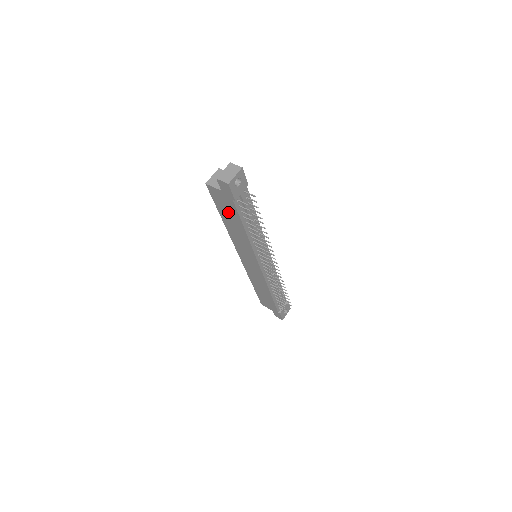
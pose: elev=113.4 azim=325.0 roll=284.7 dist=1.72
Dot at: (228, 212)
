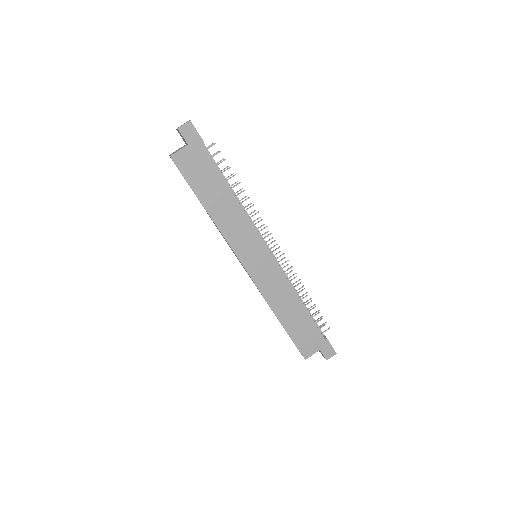
Dot at: (205, 179)
